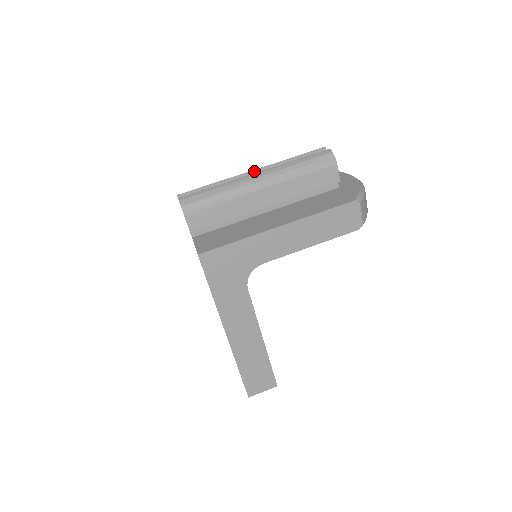
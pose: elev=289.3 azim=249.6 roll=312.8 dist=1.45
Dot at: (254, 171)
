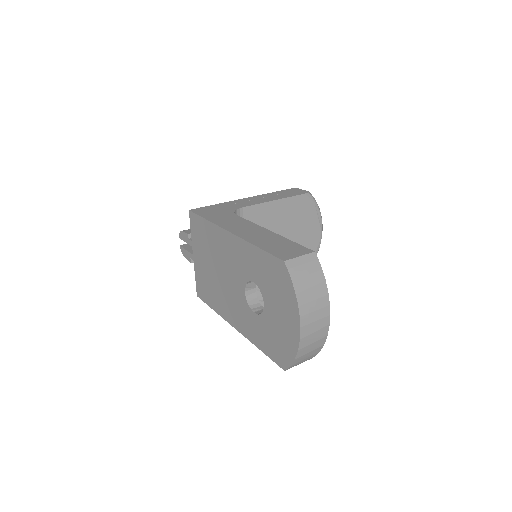
Dot at: occluded
